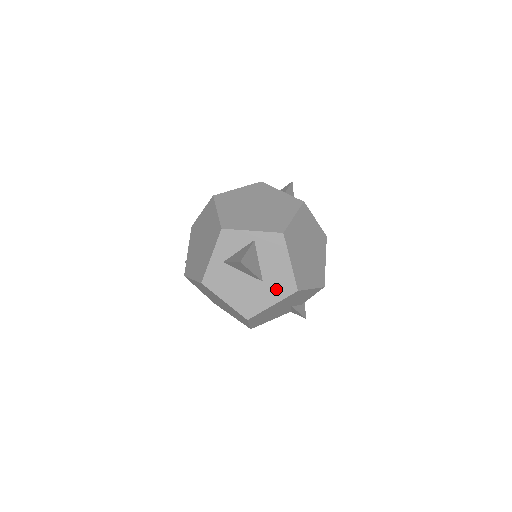
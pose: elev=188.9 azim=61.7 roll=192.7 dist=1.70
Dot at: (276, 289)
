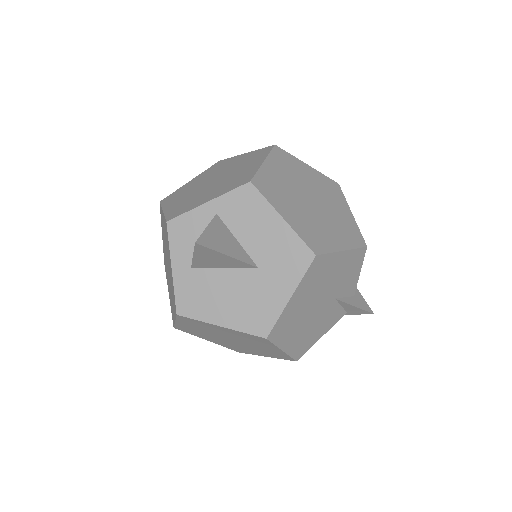
Dot at: (283, 269)
